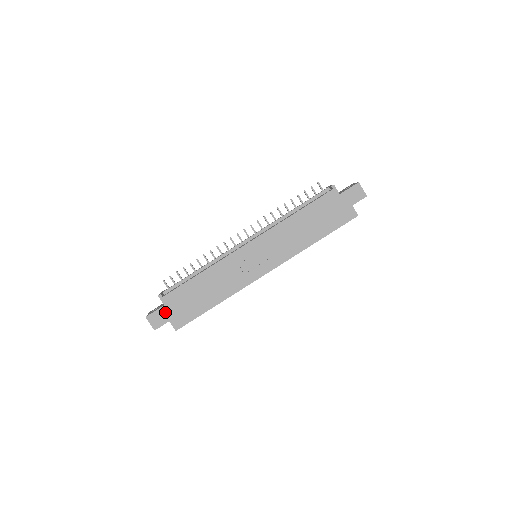
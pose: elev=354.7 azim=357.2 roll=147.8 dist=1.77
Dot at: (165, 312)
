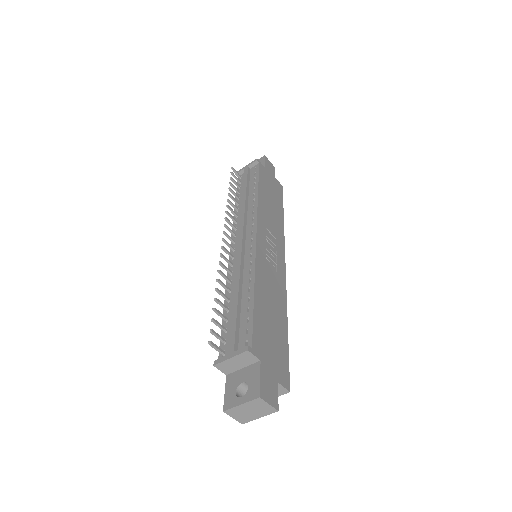
Dot at: (267, 371)
